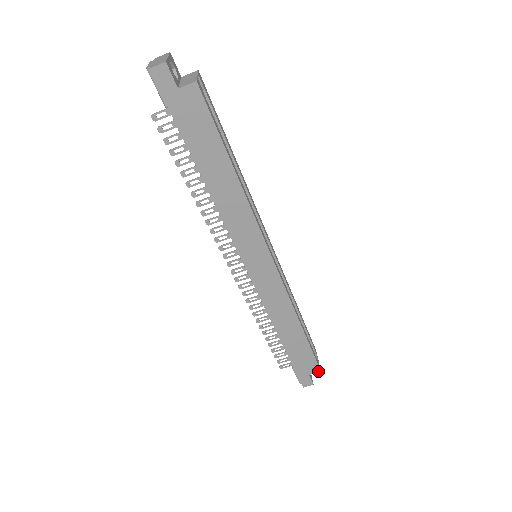
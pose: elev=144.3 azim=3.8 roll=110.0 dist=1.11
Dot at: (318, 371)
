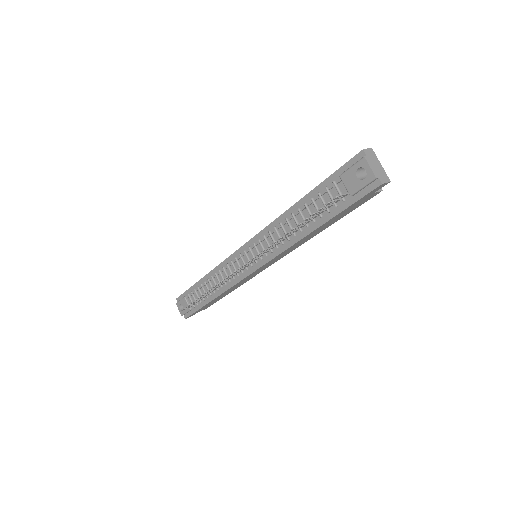
Dot at: occluded
